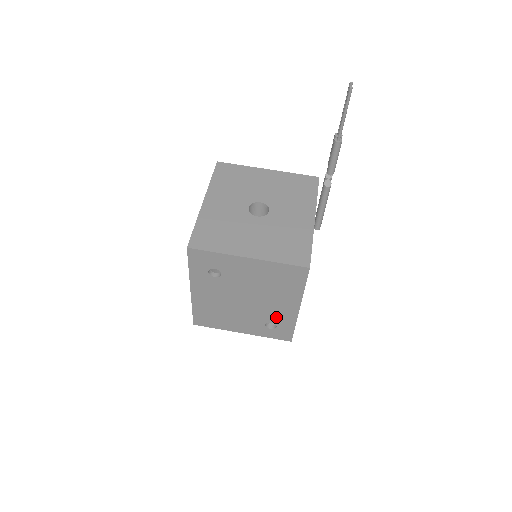
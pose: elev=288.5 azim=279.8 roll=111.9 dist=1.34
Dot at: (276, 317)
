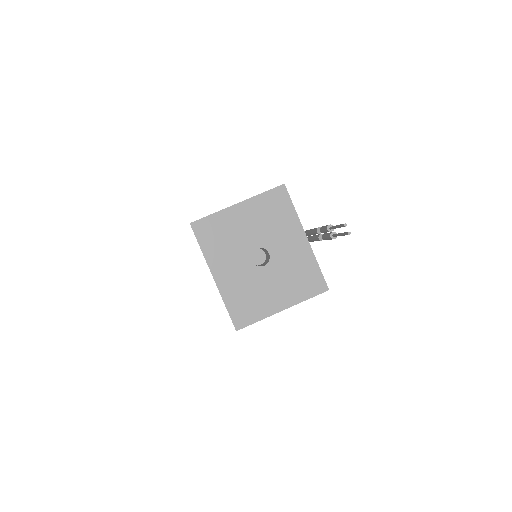
Dot at: occluded
